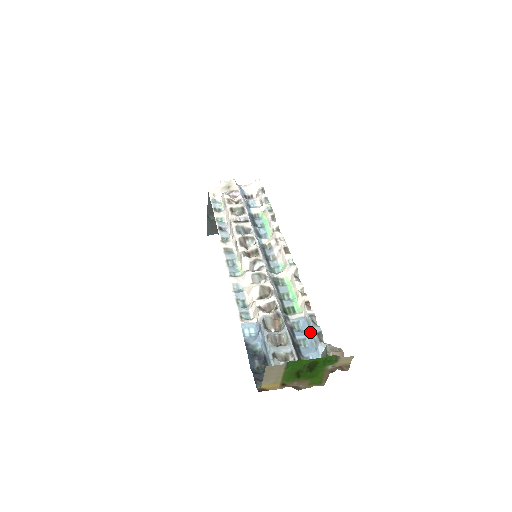
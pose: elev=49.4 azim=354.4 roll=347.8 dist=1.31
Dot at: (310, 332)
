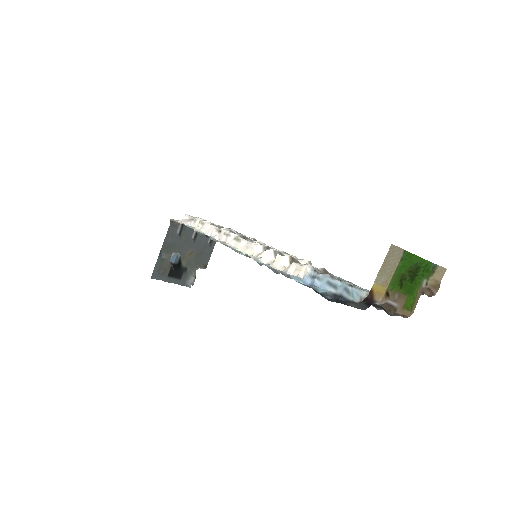
Dot at: occluded
